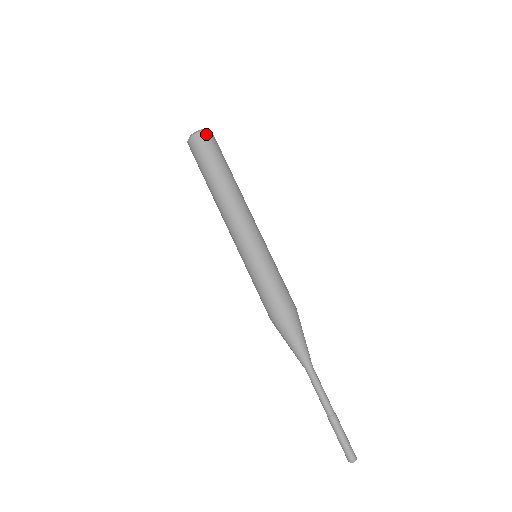
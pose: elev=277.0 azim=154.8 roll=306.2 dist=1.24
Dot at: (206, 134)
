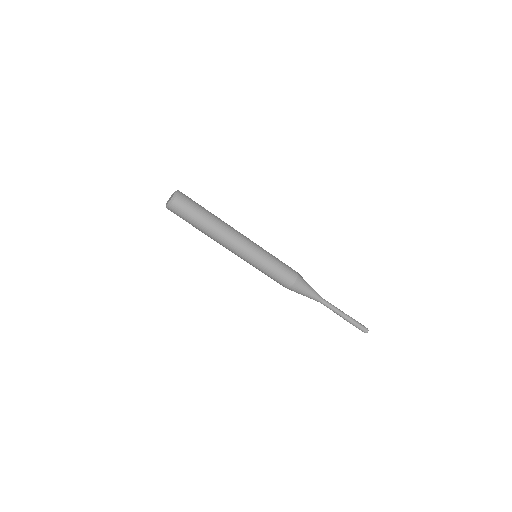
Dot at: (176, 203)
